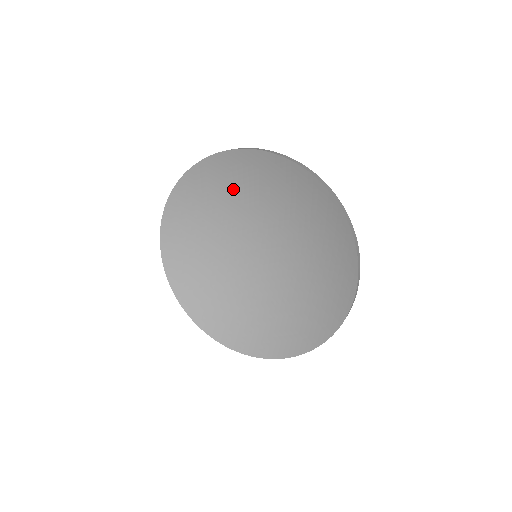
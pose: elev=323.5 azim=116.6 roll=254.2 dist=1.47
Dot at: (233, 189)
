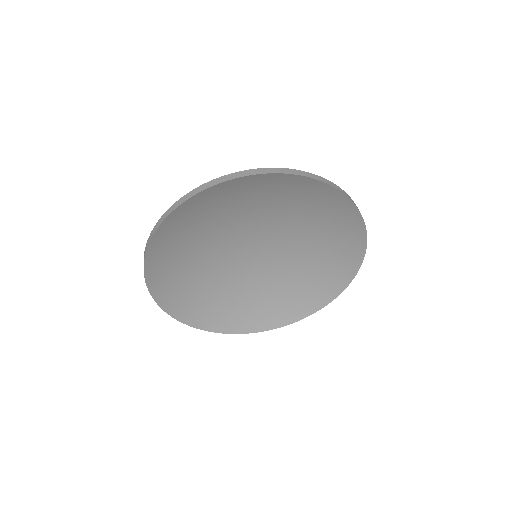
Dot at: (215, 213)
